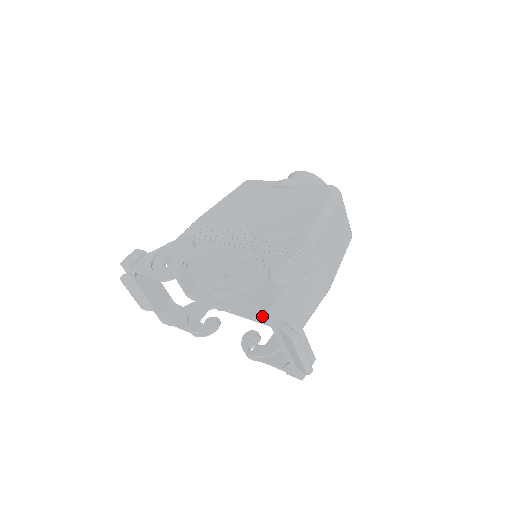
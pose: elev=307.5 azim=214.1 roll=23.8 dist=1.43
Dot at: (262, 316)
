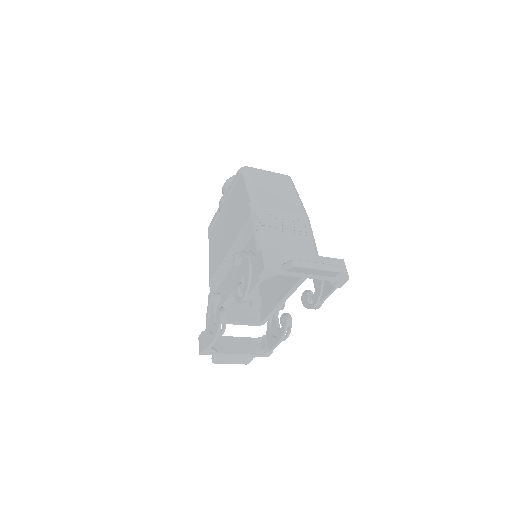
Dot at: (296, 279)
